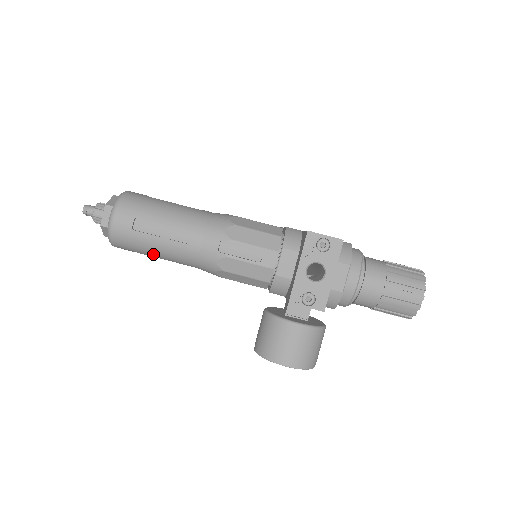
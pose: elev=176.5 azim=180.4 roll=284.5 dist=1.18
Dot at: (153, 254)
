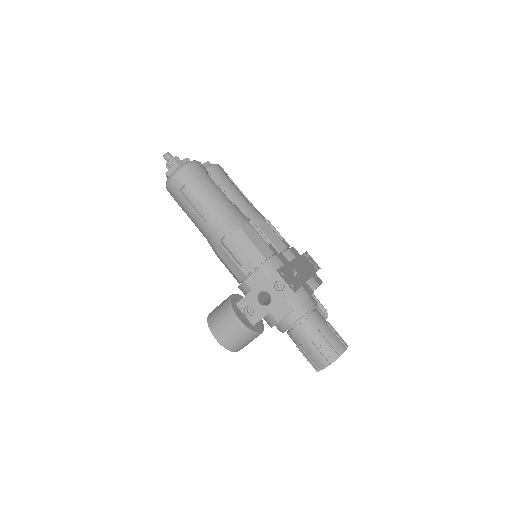
Dot at: occluded
